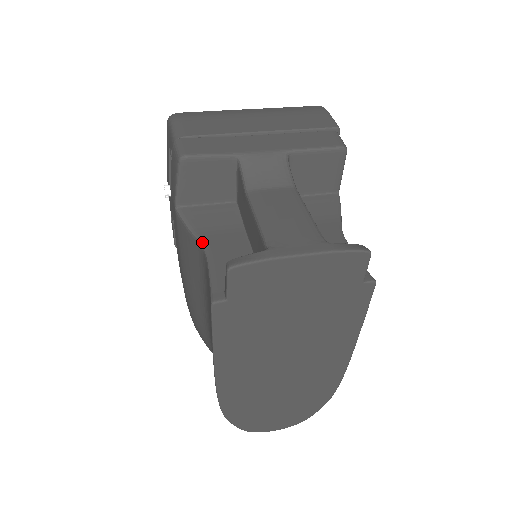
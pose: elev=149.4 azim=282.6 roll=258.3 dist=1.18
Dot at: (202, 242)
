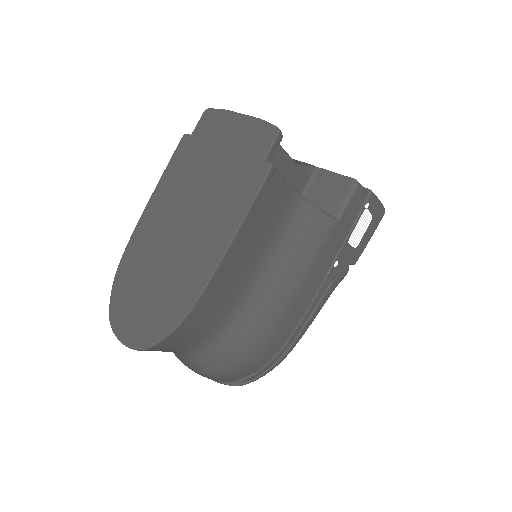
Dot at: occluded
